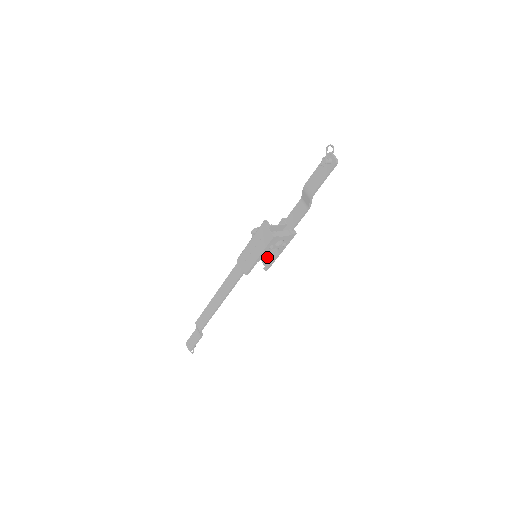
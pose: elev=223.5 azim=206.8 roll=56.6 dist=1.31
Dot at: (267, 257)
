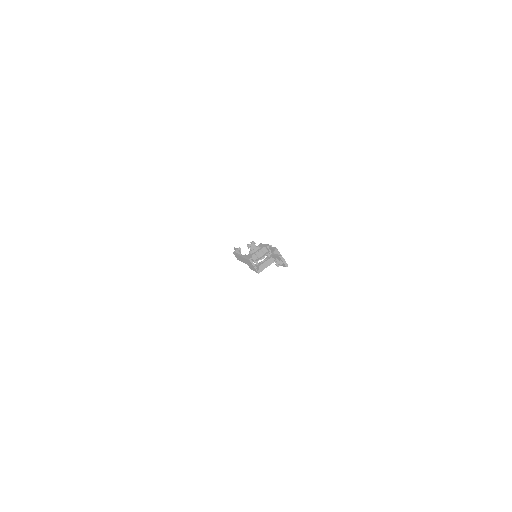
Dot at: occluded
